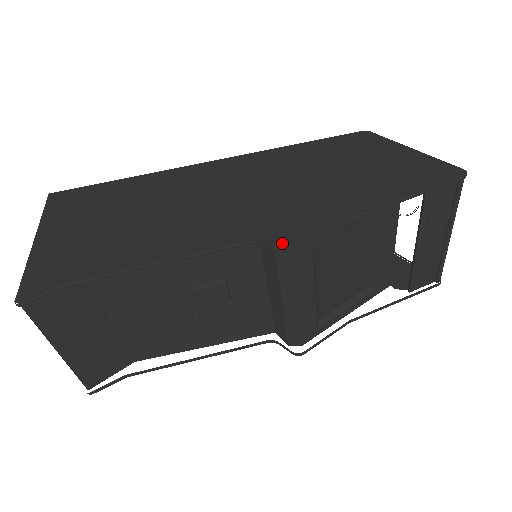
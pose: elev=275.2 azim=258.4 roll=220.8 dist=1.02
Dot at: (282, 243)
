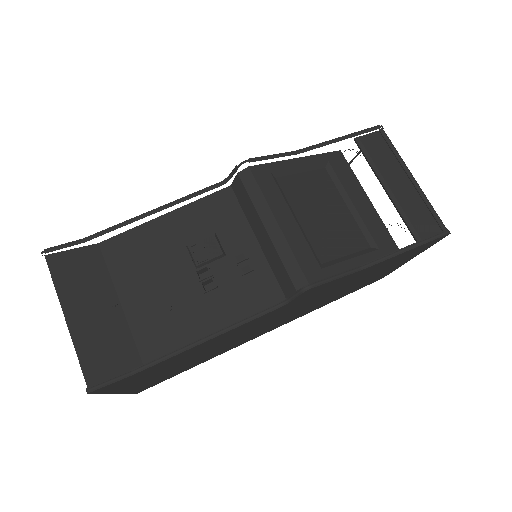
Dot at: occluded
